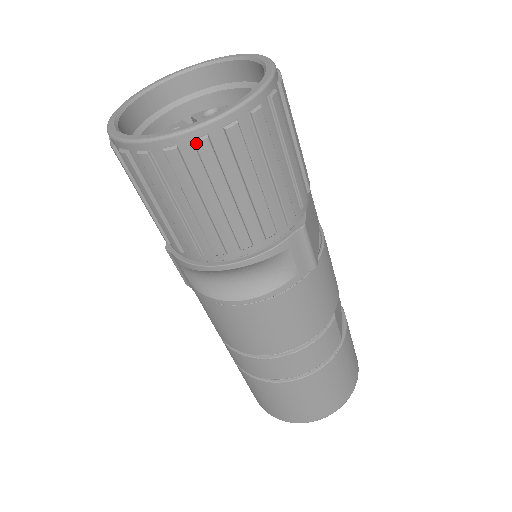
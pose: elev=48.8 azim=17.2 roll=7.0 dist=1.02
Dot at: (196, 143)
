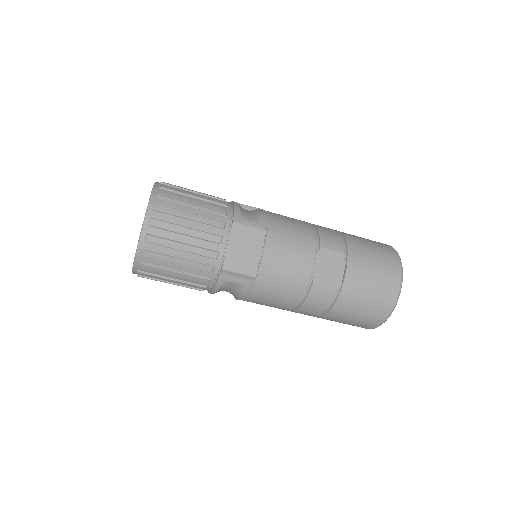
Dot at: (138, 274)
